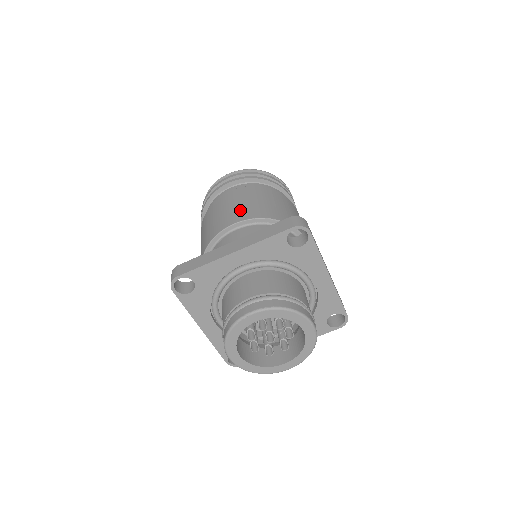
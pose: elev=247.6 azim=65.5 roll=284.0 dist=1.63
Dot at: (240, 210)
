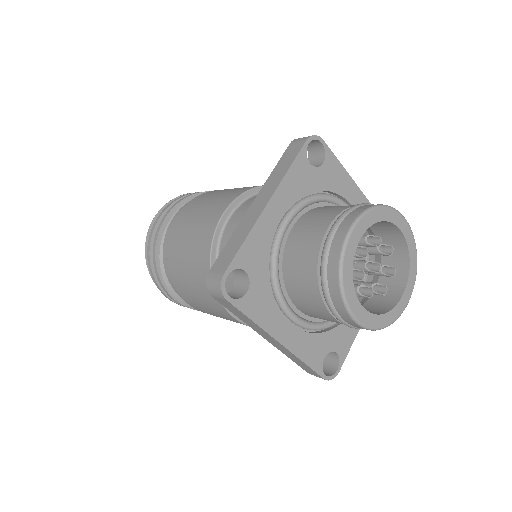
Dot at: (215, 204)
